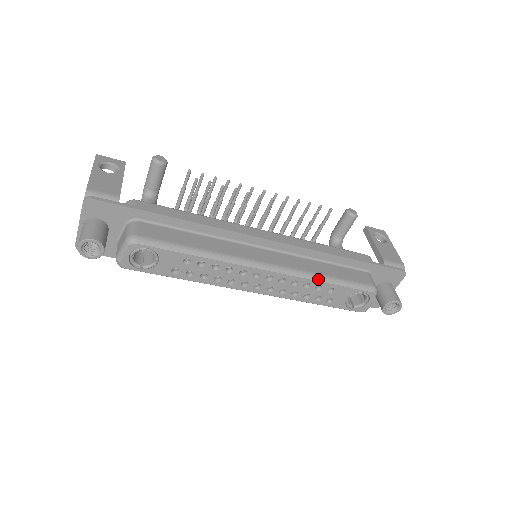
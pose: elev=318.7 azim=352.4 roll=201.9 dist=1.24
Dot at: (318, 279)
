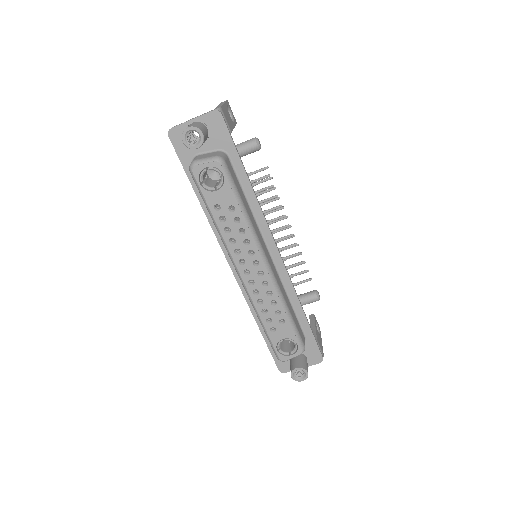
Dot at: (284, 305)
